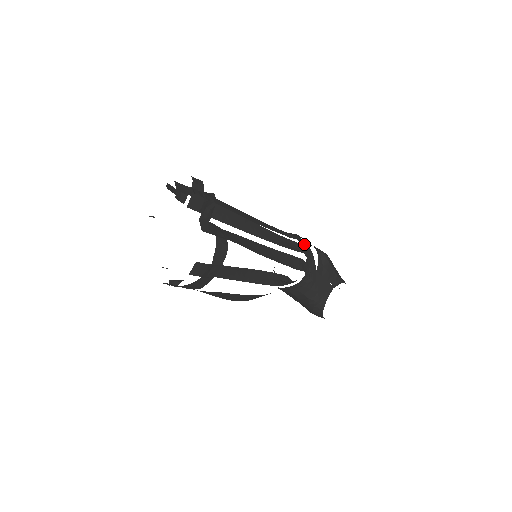
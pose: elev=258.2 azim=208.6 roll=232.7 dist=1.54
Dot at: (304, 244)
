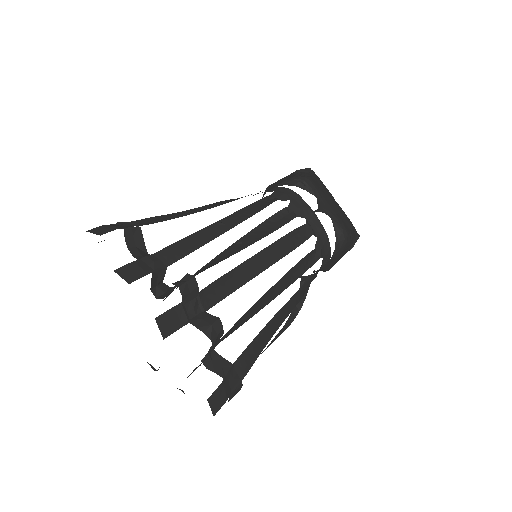
Dot at: (321, 234)
